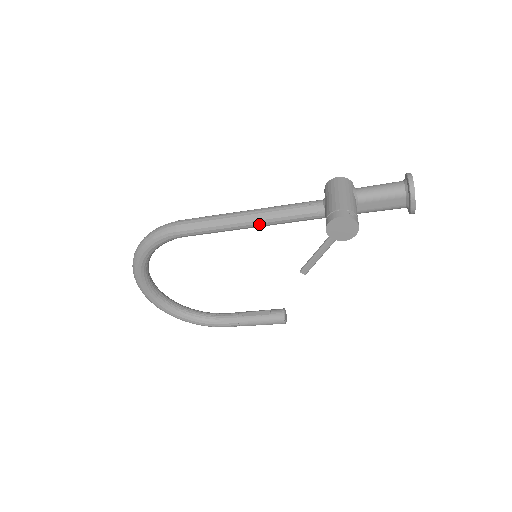
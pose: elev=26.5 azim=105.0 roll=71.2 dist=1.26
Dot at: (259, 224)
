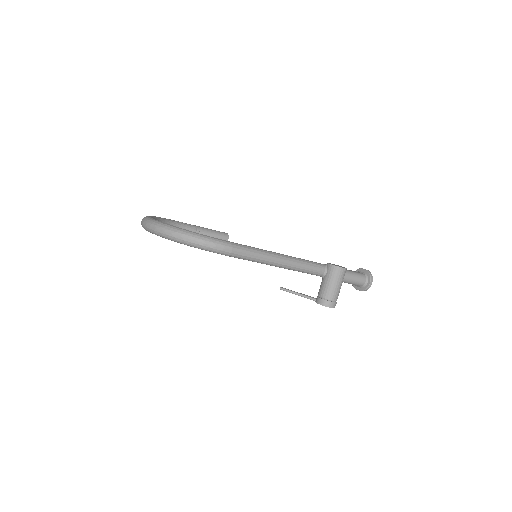
Dot at: occluded
